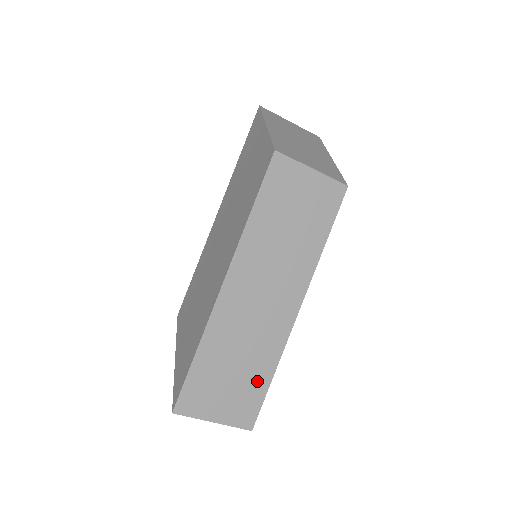
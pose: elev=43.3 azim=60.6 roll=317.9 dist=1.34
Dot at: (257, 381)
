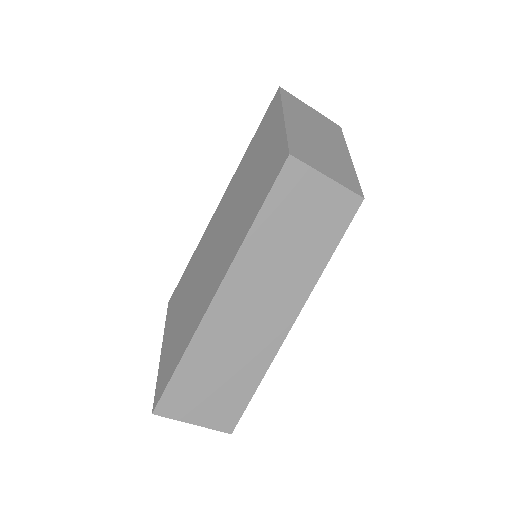
Dot at: (242, 388)
